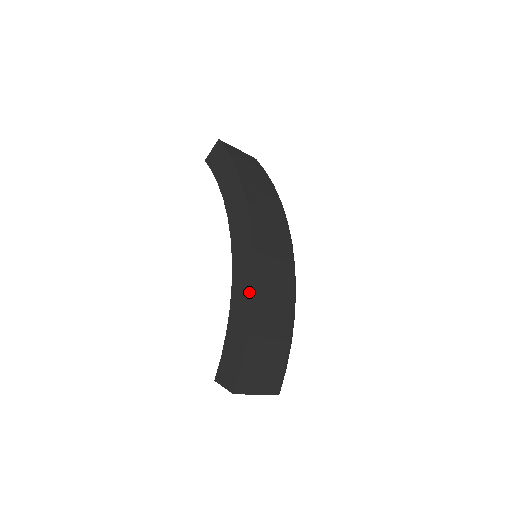
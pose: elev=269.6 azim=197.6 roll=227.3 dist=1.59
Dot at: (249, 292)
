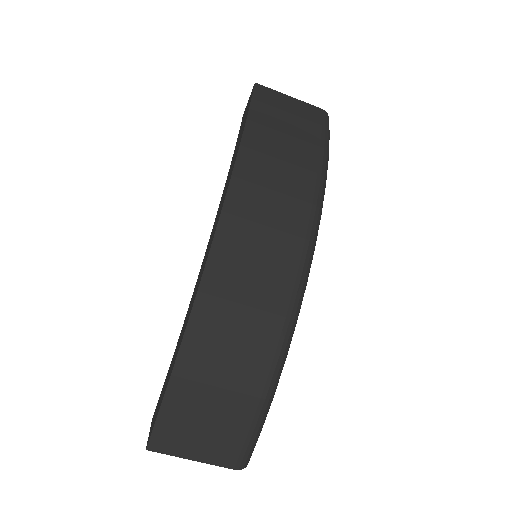
Dot at: (190, 310)
